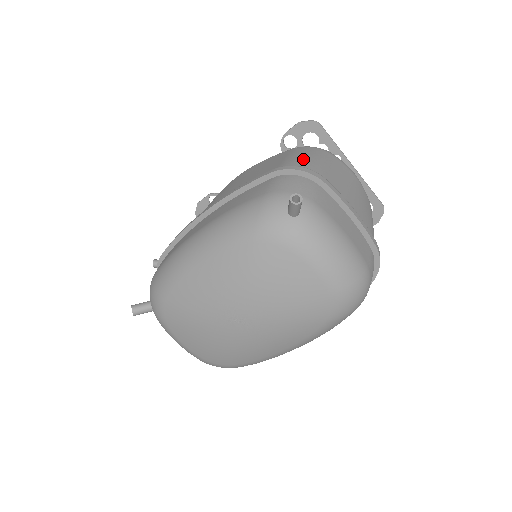
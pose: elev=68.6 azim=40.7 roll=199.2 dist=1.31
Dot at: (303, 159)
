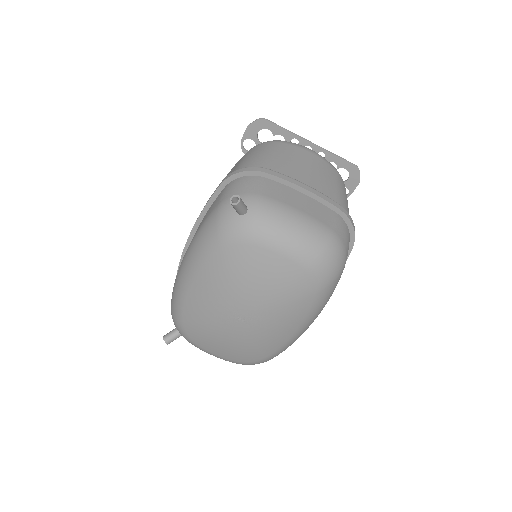
Dot at: (250, 159)
